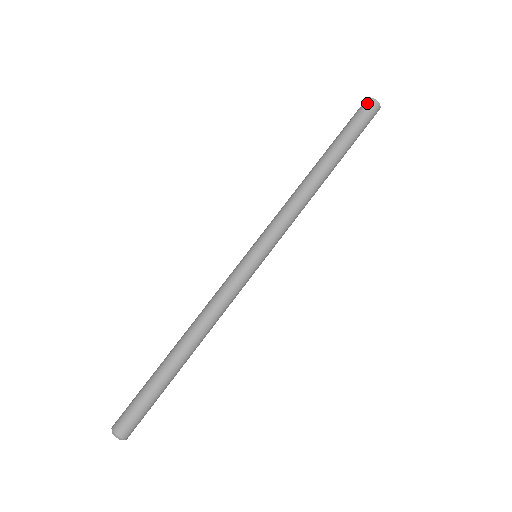
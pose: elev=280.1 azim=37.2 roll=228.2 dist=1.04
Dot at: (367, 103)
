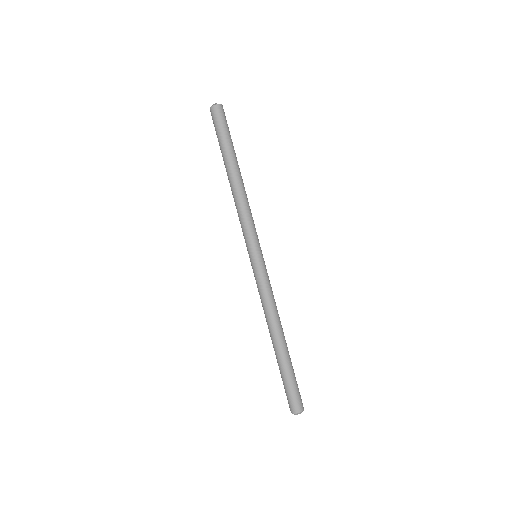
Dot at: (213, 112)
